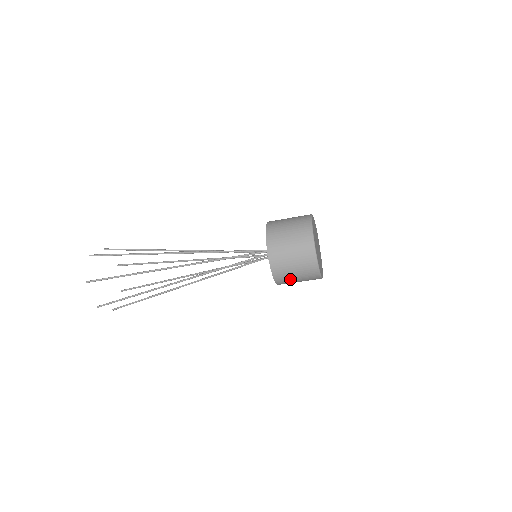
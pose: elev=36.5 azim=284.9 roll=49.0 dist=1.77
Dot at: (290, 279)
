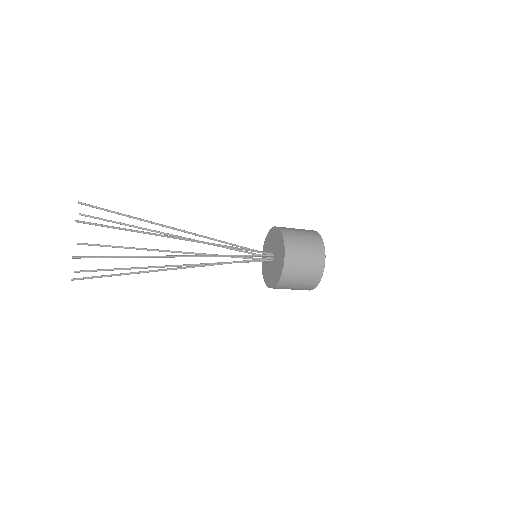
Dot at: occluded
